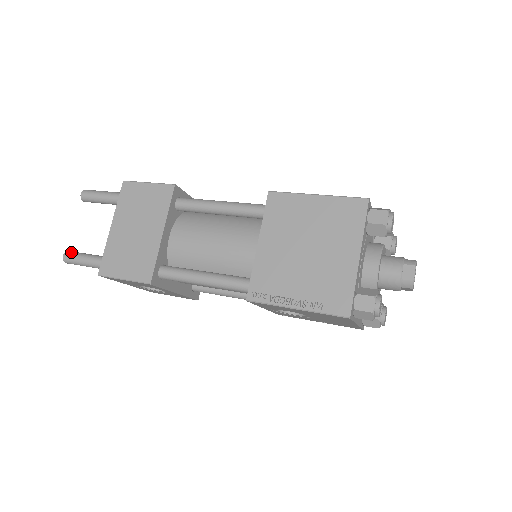
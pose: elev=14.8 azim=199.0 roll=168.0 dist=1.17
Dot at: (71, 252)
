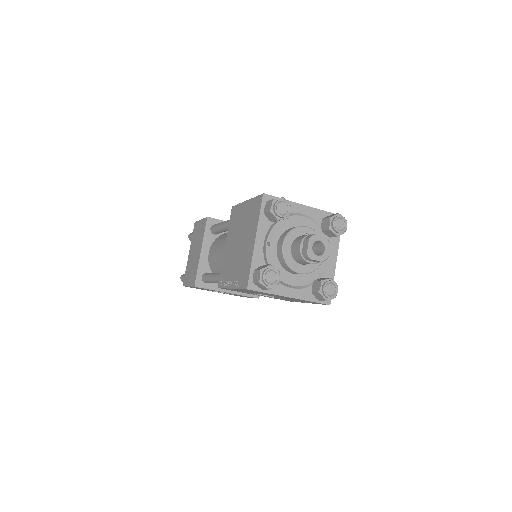
Dot at: (183, 274)
